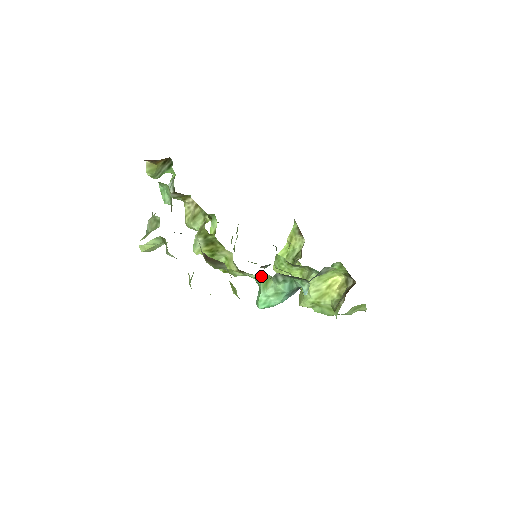
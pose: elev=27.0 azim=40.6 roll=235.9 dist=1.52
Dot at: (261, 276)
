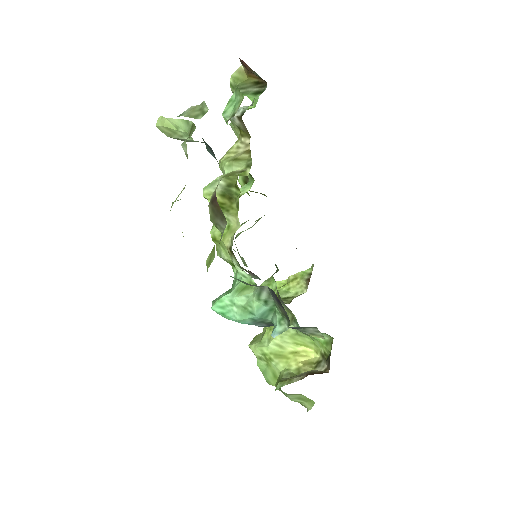
Dot at: (246, 276)
